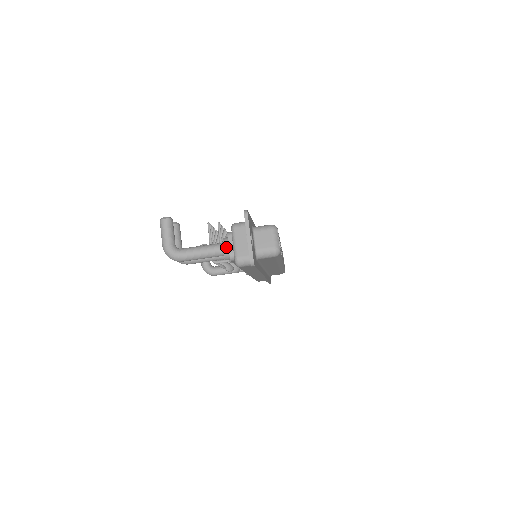
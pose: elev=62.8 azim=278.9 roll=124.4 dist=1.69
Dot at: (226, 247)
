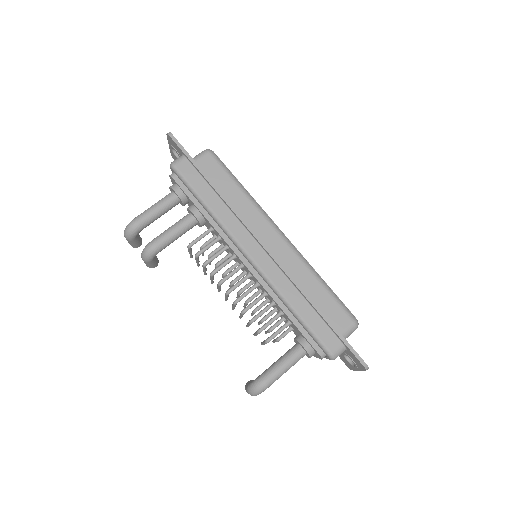
Dot at: occluded
